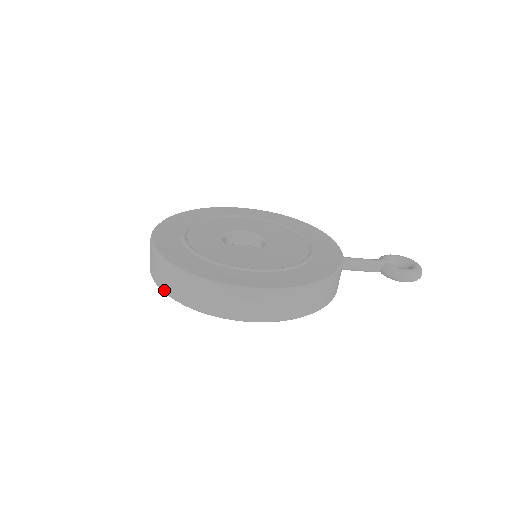
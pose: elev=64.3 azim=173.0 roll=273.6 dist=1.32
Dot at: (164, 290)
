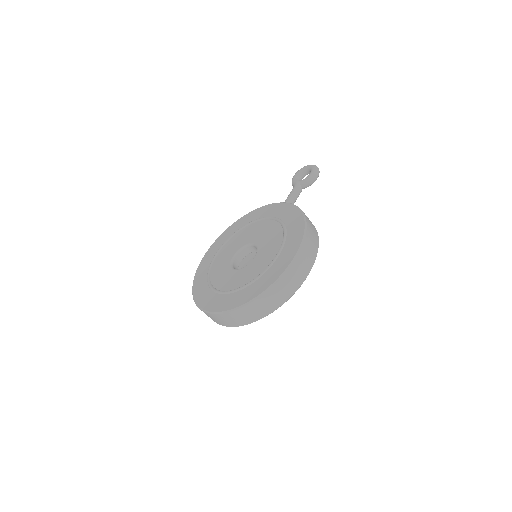
Dot at: (259, 318)
